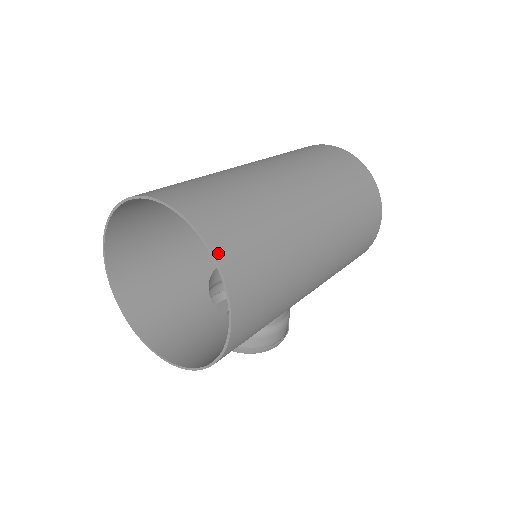
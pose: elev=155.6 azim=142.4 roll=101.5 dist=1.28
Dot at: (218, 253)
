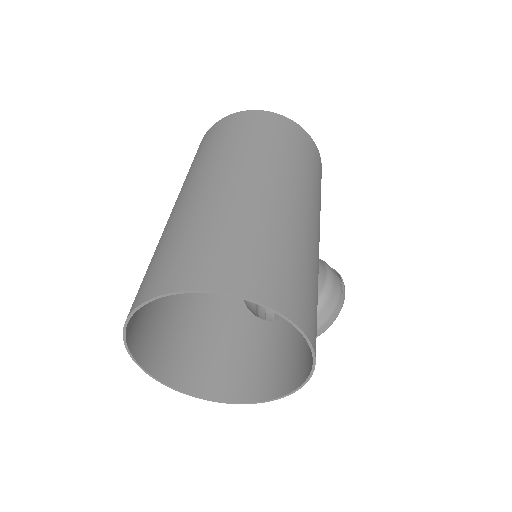
Dot at: (221, 287)
